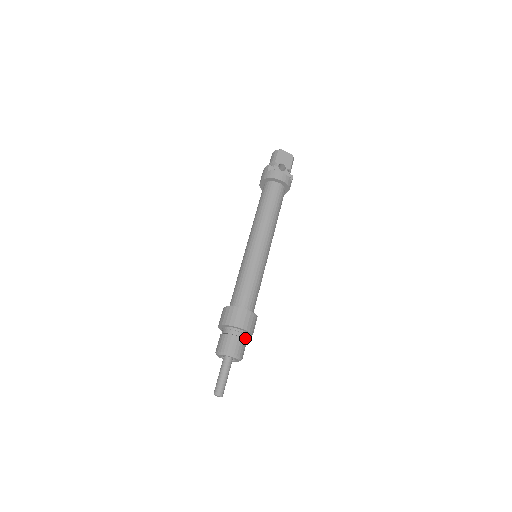
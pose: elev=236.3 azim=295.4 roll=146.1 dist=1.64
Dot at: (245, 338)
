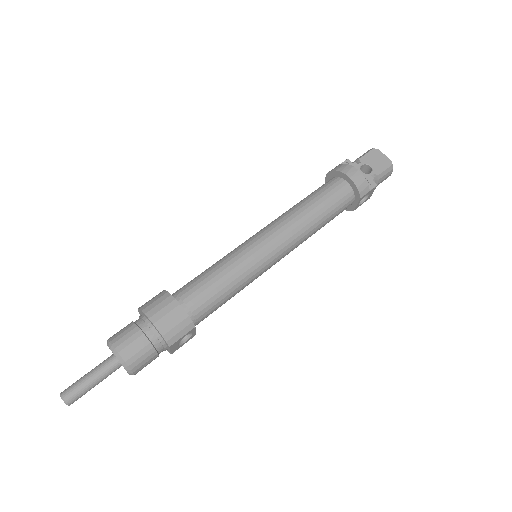
Dot at: (155, 344)
